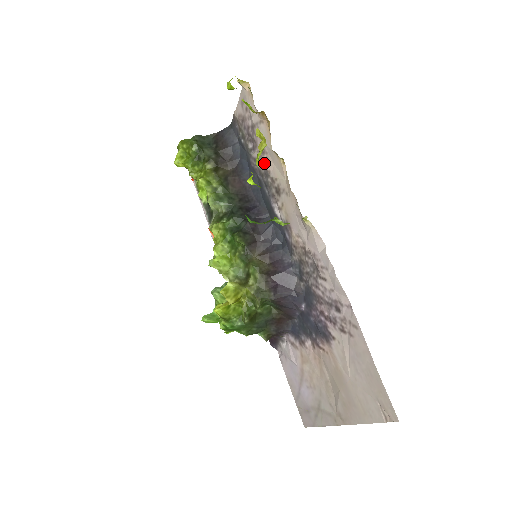
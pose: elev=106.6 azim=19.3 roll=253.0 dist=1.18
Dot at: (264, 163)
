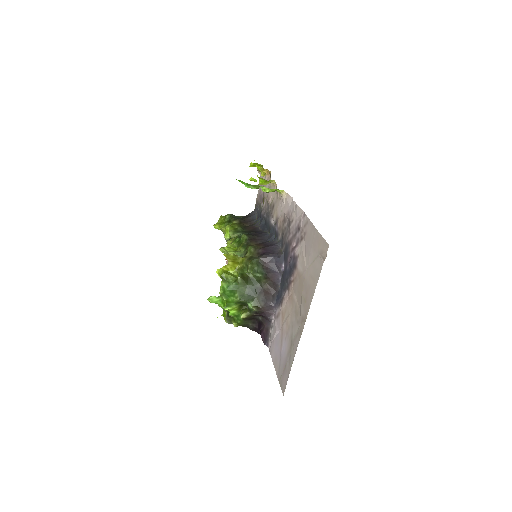
Dot at: (267, 201)
